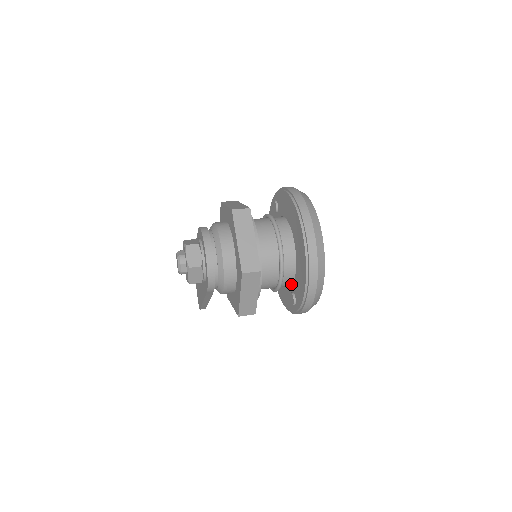
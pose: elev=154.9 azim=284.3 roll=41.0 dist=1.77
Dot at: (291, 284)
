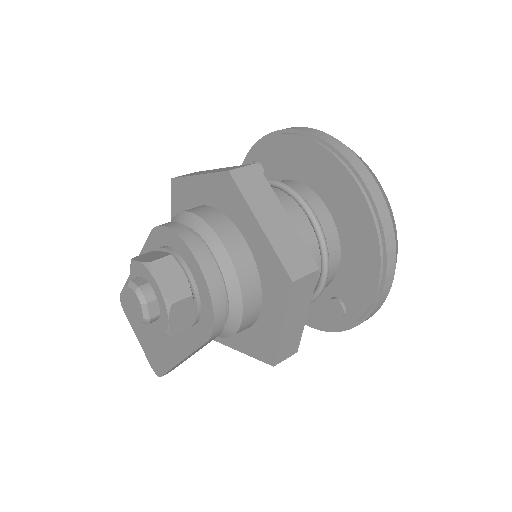
Dot at: (327, 285)
